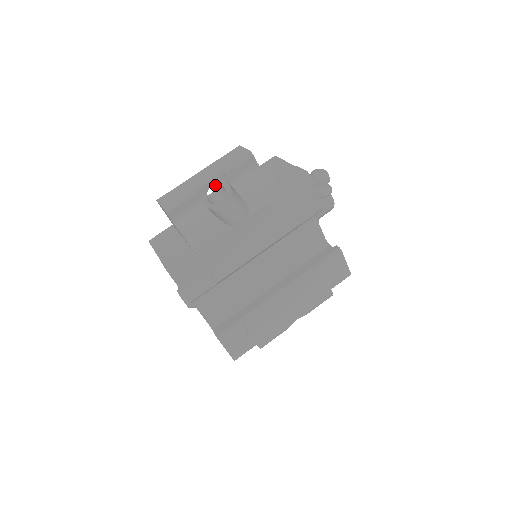
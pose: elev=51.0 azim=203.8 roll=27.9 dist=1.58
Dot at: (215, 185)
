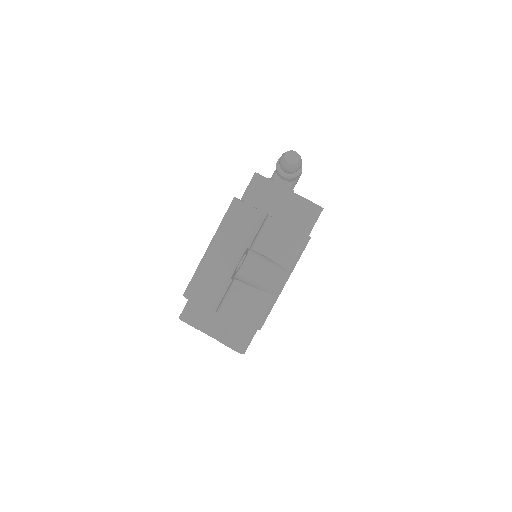
Dot at: occluded
